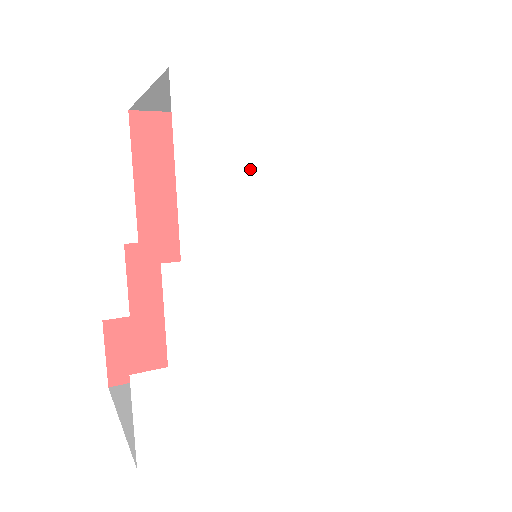
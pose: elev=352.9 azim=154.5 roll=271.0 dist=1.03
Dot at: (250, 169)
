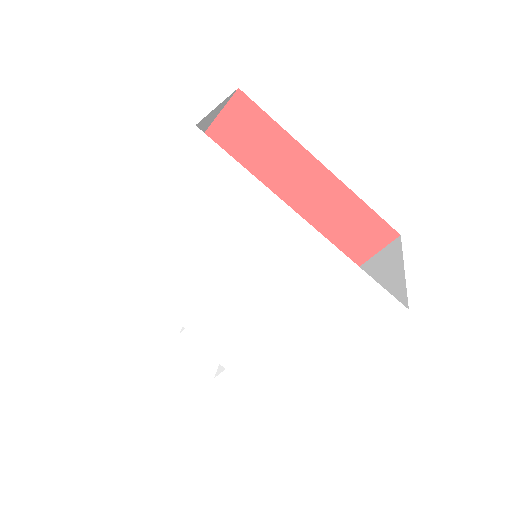
Dot at: (167, 270)
